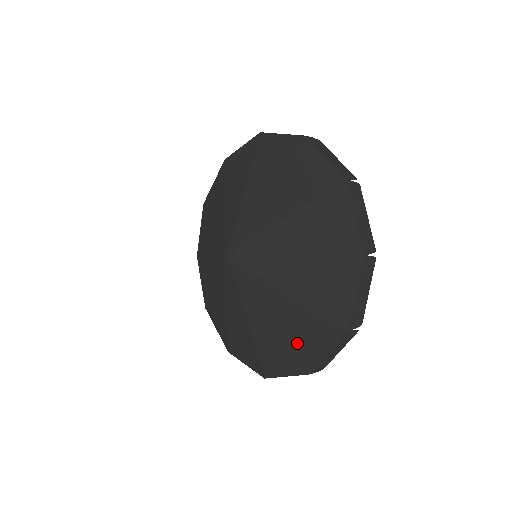
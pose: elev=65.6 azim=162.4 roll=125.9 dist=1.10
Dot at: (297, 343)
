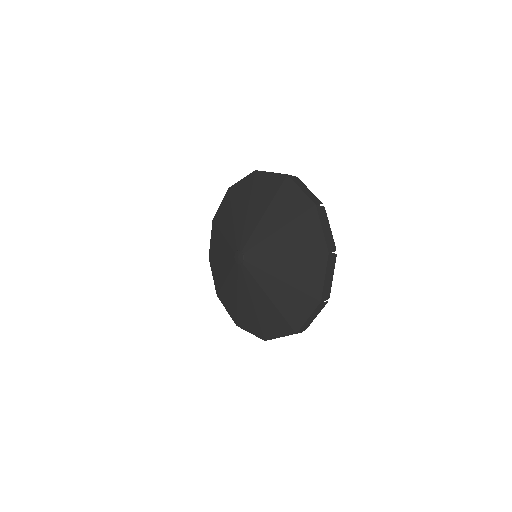
Dot at: (304, 285)
